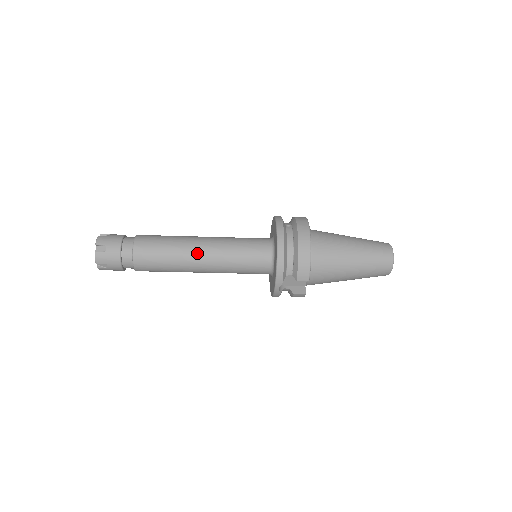
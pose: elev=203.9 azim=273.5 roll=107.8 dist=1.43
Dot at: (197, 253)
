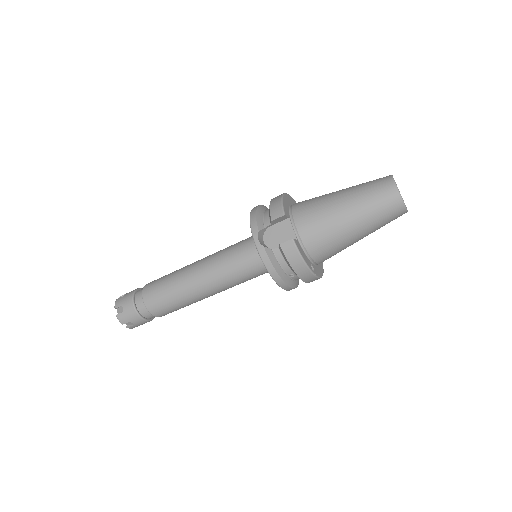
Dot at: (194, 264)
